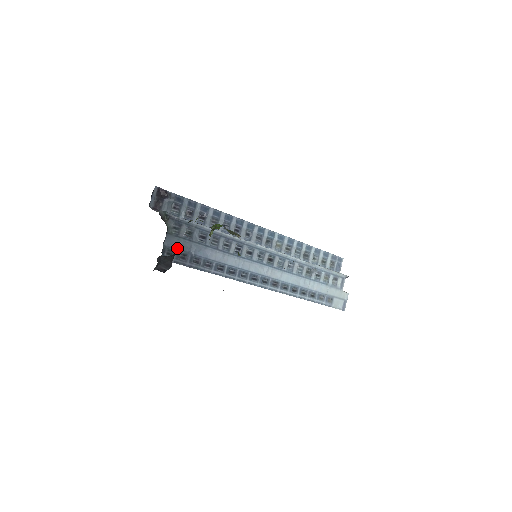
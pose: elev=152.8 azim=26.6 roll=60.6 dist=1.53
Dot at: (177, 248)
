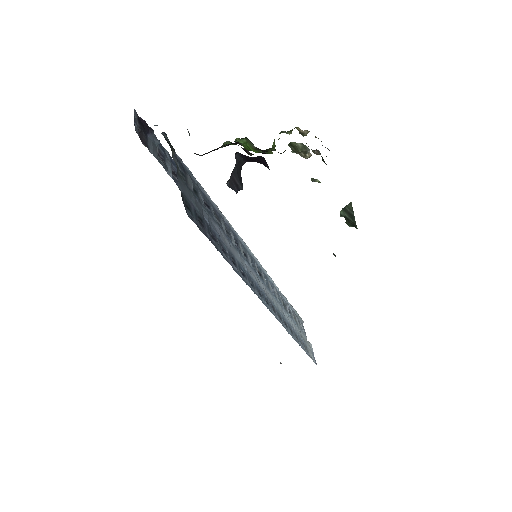
Dot at: (192, 203)
